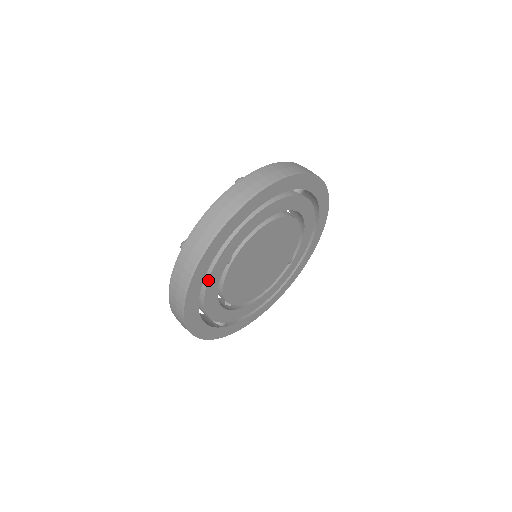
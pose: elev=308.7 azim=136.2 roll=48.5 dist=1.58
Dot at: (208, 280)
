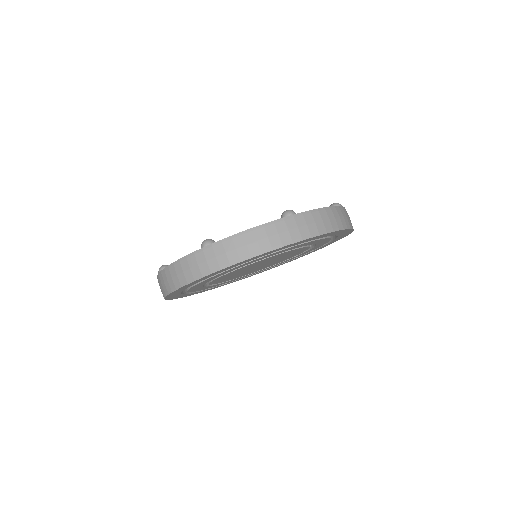
Dot at: (187, 291)
